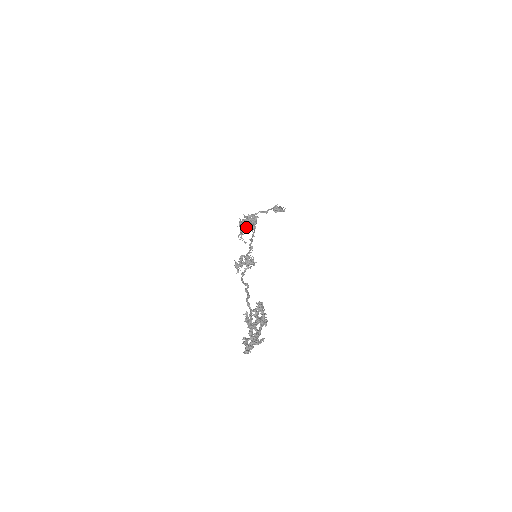
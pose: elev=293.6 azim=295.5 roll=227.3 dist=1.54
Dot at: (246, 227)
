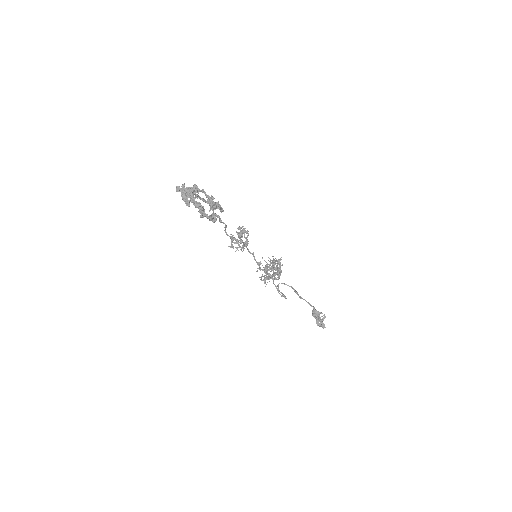
Dot at: (270, 277)
